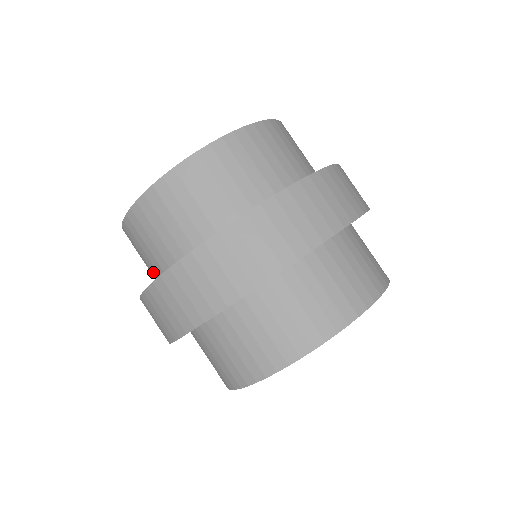
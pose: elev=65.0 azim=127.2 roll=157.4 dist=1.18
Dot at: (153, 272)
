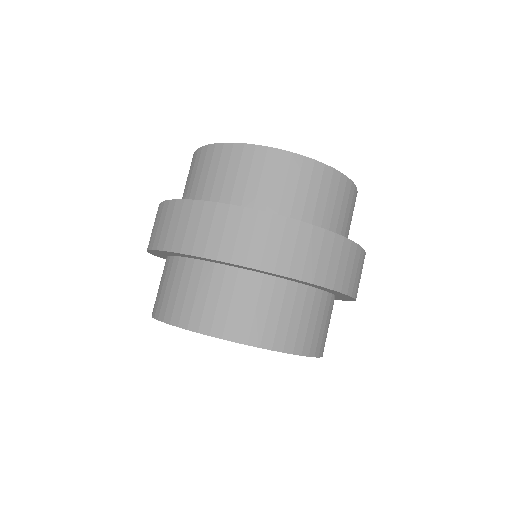
Dot at: (195, 194)
